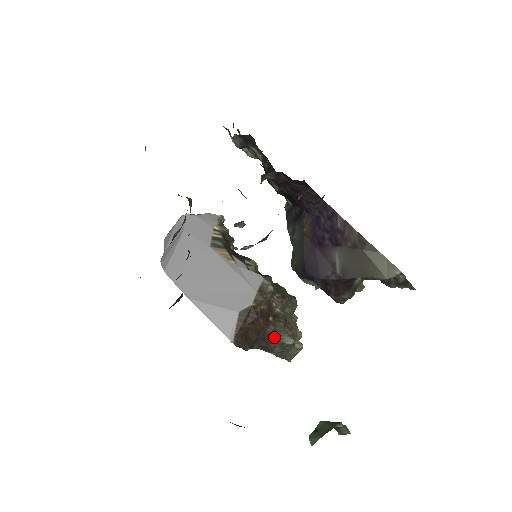
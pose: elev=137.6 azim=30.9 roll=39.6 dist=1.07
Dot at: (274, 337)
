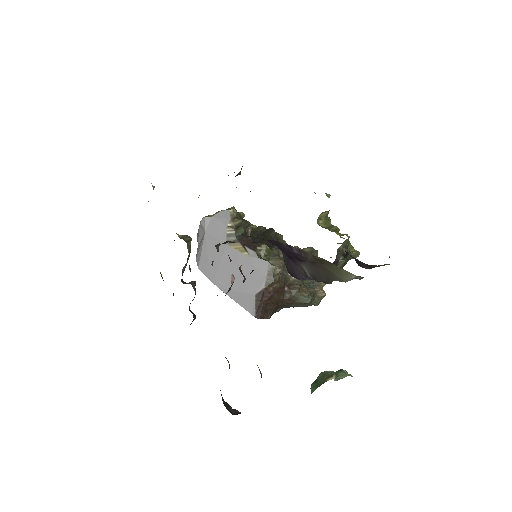
Dot at: (292, 301)
